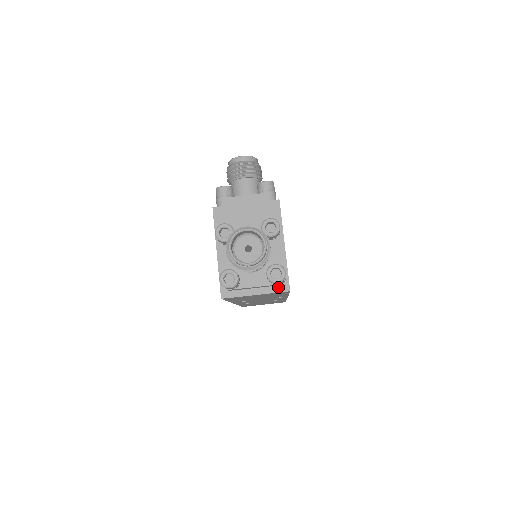
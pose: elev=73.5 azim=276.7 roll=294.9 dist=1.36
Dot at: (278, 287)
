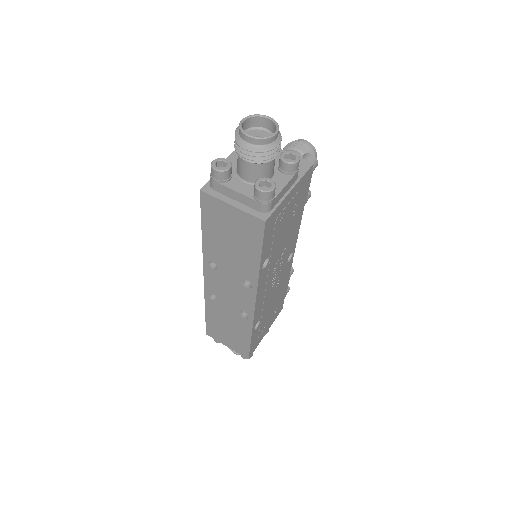
Dot at: (257, 212)
